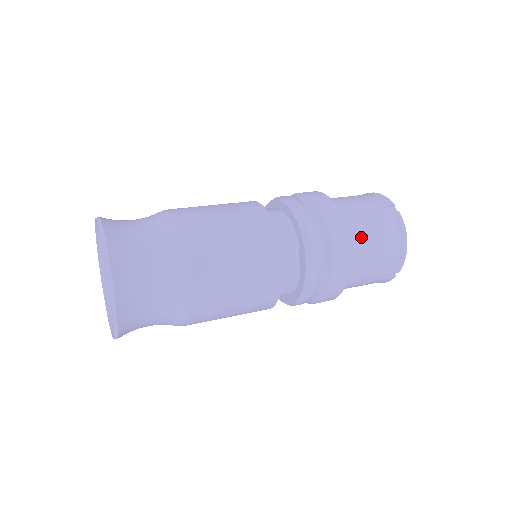
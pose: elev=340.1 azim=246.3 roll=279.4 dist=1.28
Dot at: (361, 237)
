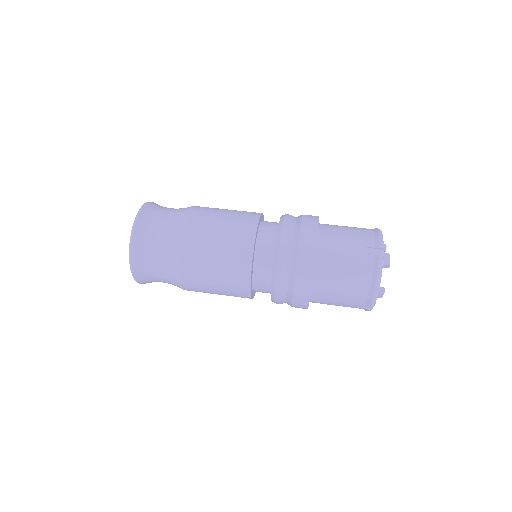
Dot at: (331, 268)
